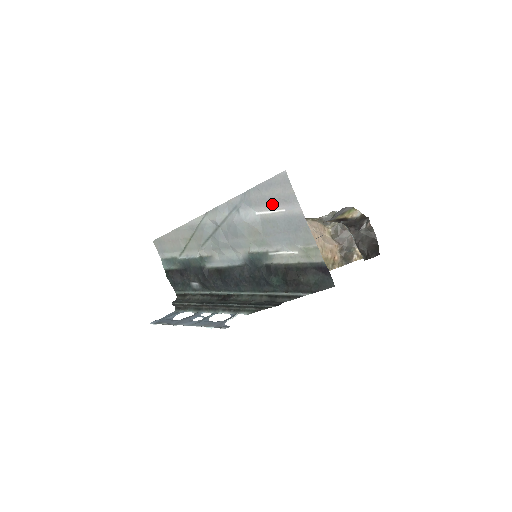
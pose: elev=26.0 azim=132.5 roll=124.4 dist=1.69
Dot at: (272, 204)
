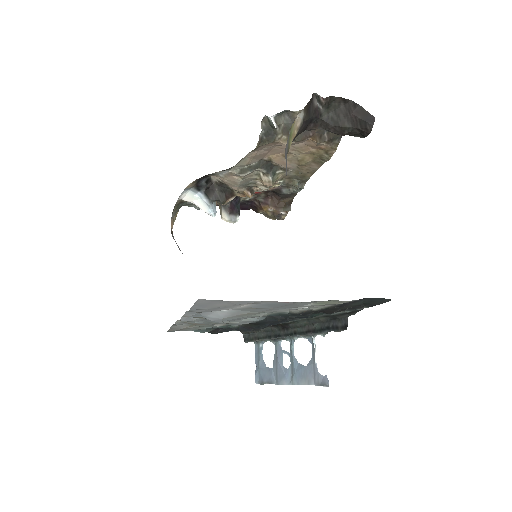
Dot at: (229, 307)
